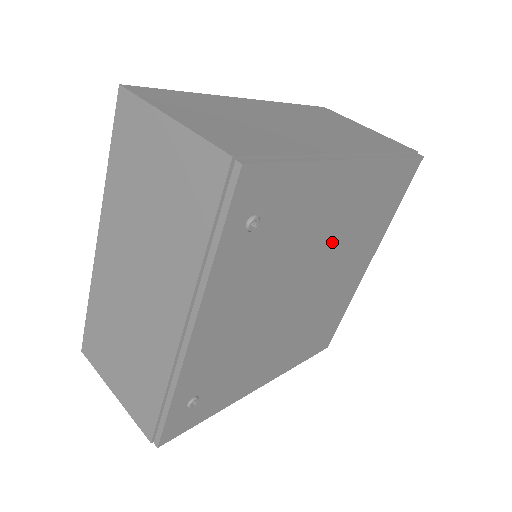
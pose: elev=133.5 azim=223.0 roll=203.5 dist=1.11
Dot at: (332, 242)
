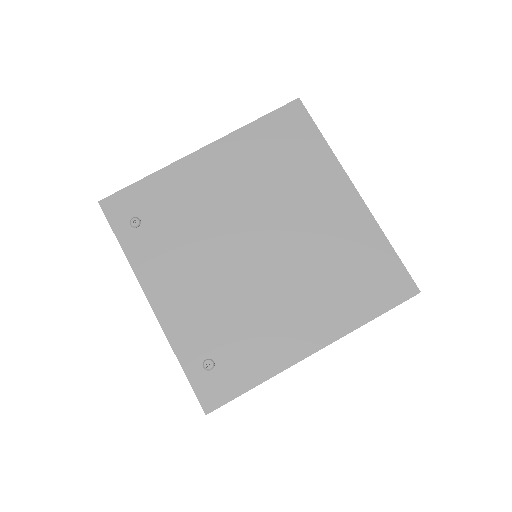
Dot at: (249, 200)
